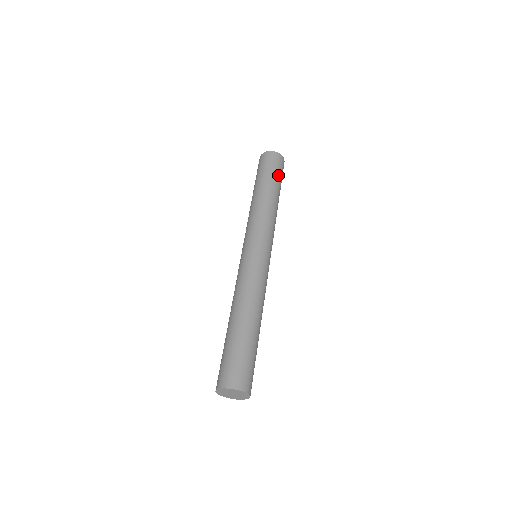
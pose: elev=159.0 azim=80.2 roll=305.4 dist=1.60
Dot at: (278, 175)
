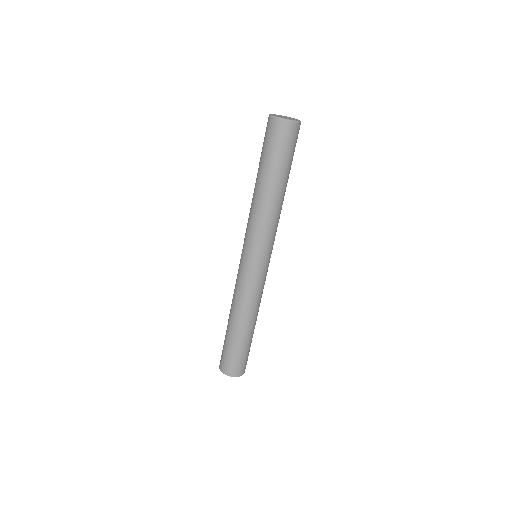
Dot at: (278, 157)
